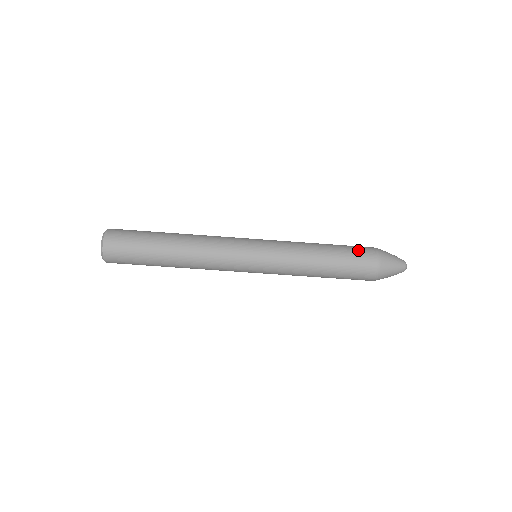
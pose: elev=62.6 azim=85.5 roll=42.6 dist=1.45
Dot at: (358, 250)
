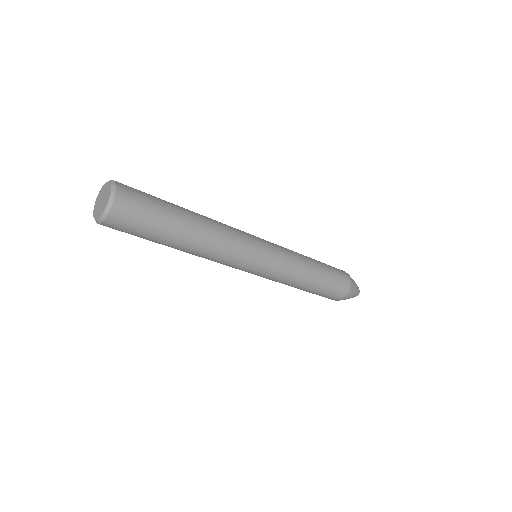
Dot at: (339, 275)
